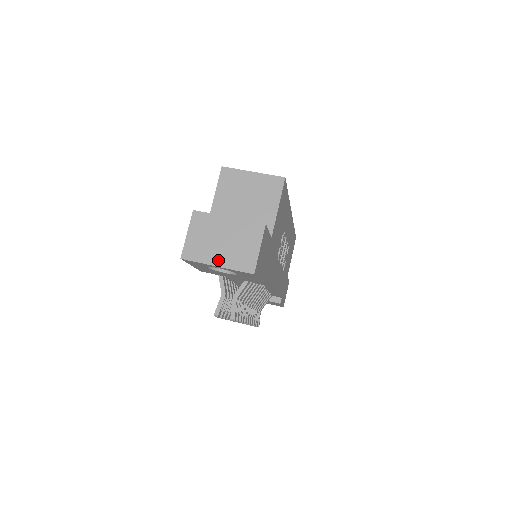
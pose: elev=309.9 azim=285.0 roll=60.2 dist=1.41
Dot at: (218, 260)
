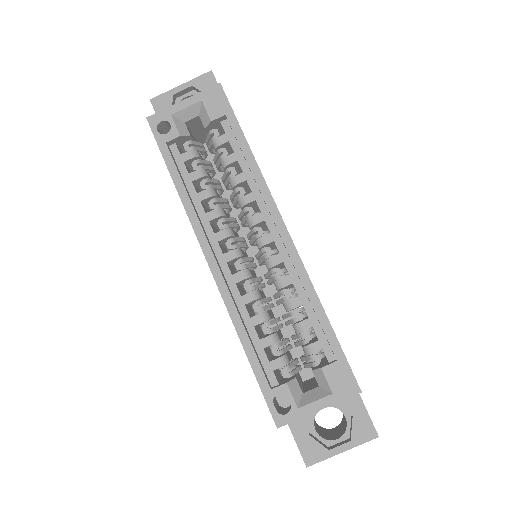
Dot at: occluded
